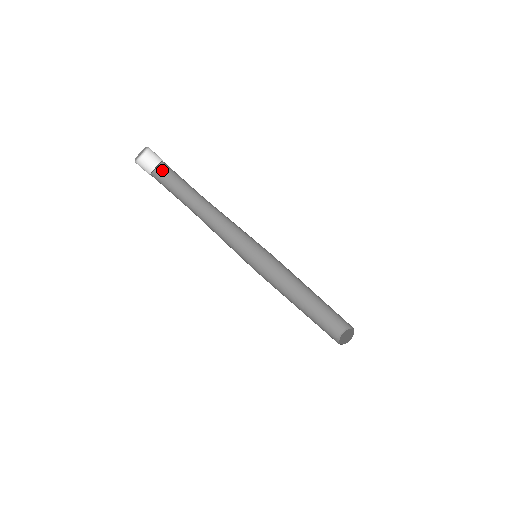
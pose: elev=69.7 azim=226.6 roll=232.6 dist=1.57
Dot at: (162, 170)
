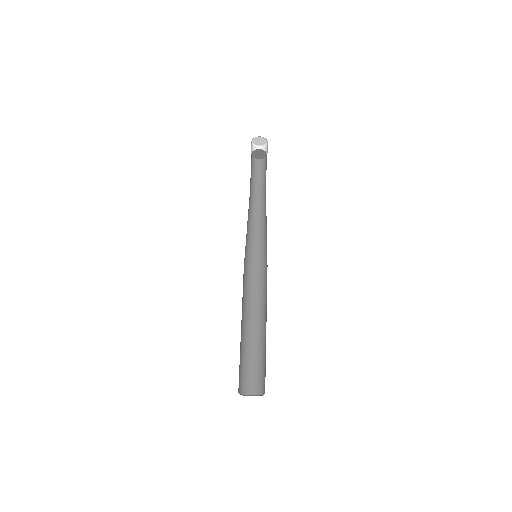
Dot at: (256, 162)
